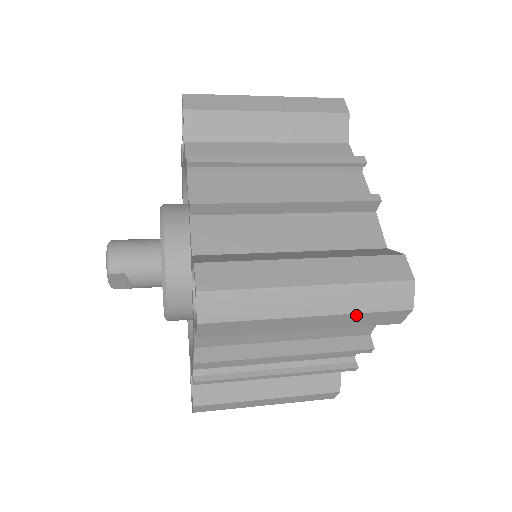
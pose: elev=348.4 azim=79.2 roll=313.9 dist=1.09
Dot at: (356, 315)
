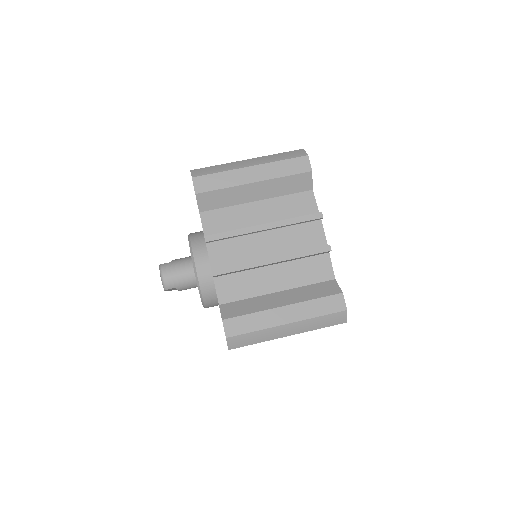
Dot at: occluded
